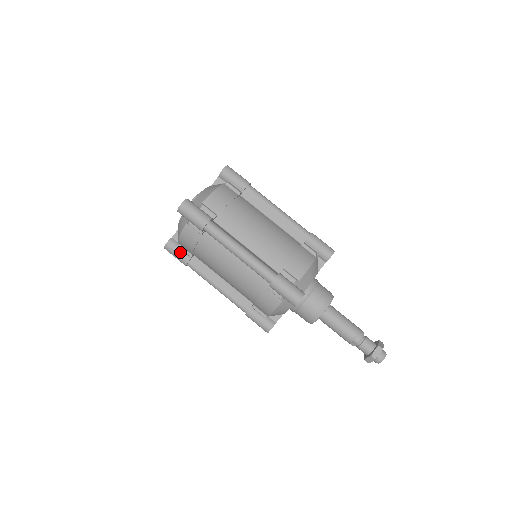
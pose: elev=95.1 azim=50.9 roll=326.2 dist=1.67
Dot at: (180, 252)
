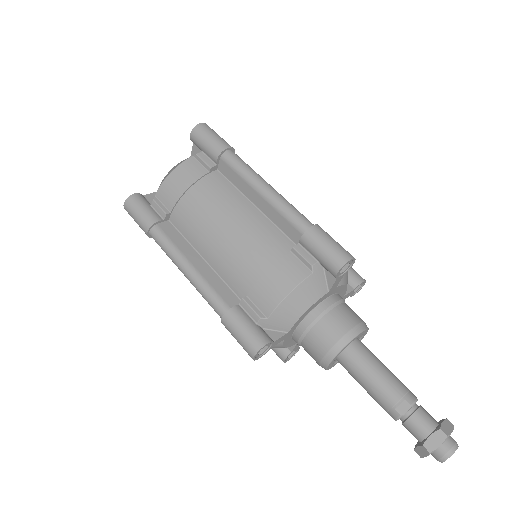
Dot at: (150, 208)
